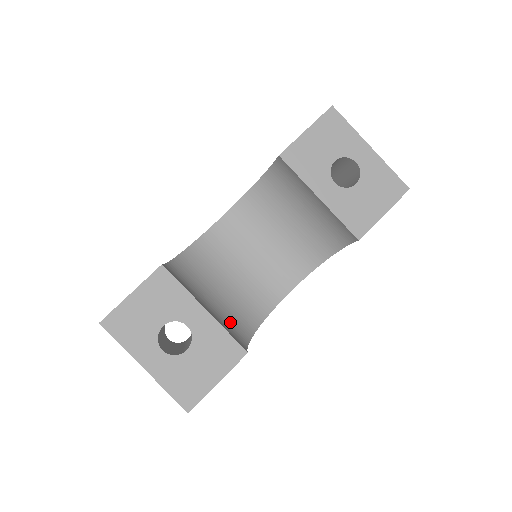
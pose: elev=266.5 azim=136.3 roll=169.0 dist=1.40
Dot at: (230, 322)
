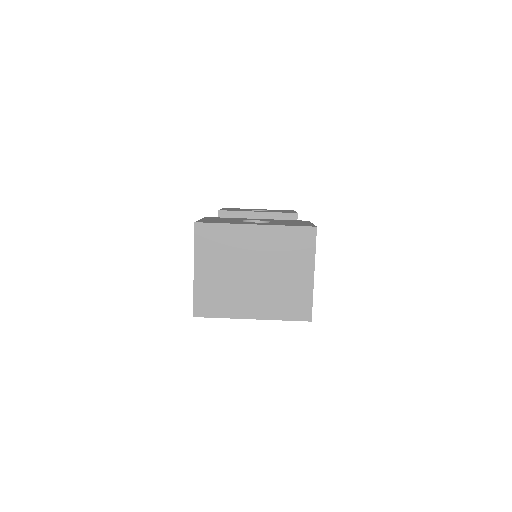
Dot at: occluded
